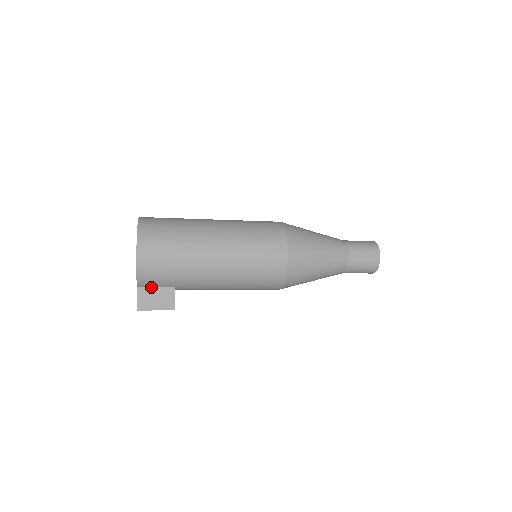
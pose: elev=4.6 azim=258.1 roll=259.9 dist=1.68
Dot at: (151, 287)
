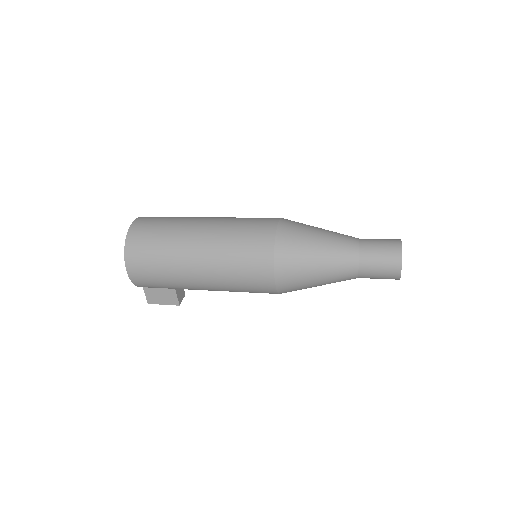
Dot at: occluded
